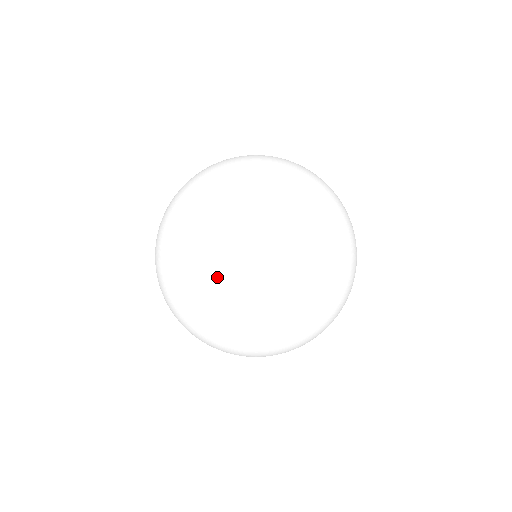
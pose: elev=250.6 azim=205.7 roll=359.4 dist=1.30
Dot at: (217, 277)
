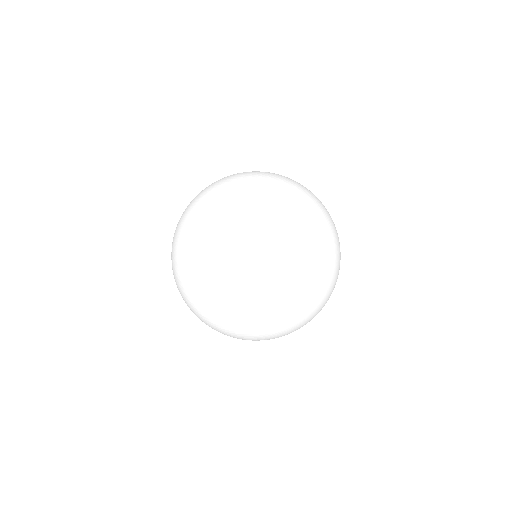
Dot at: (313, 288)
